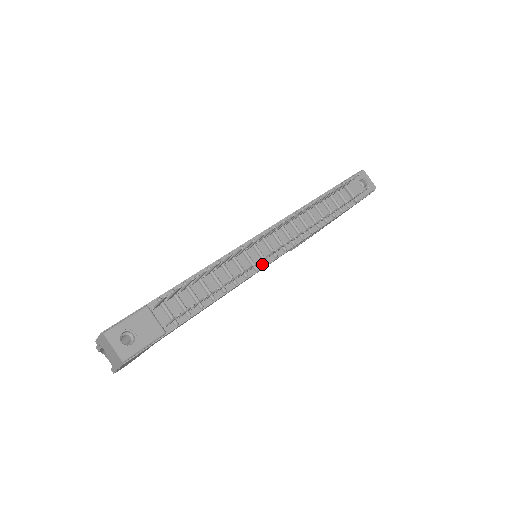
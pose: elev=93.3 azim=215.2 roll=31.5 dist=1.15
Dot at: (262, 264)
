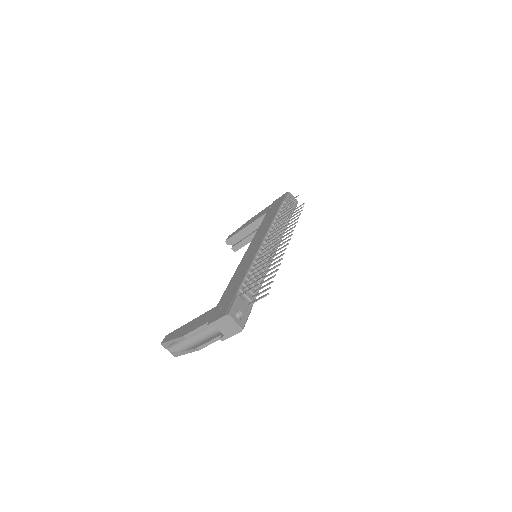
Dot at: (271, 259)
